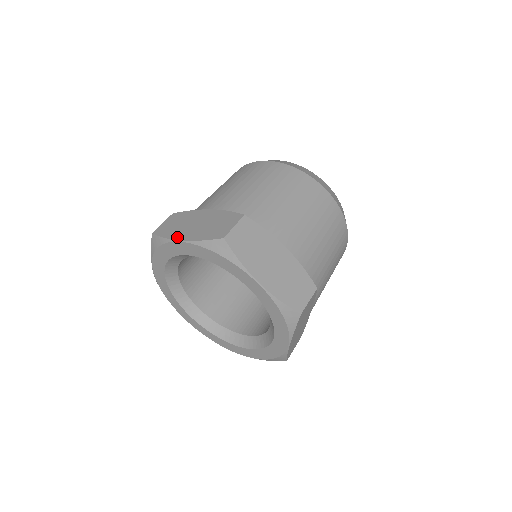
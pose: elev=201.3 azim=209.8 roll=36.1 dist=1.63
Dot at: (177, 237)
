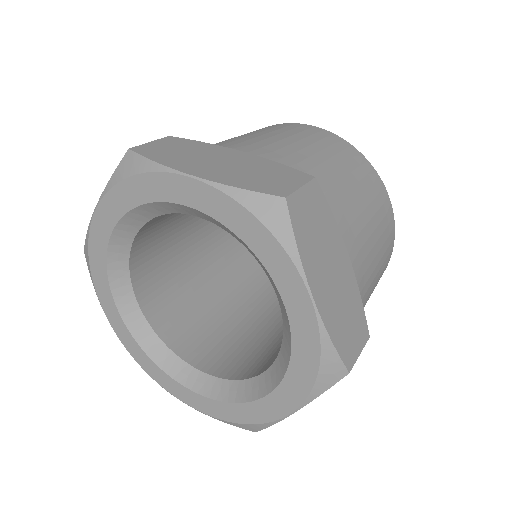
Dot at: (184, 168)
